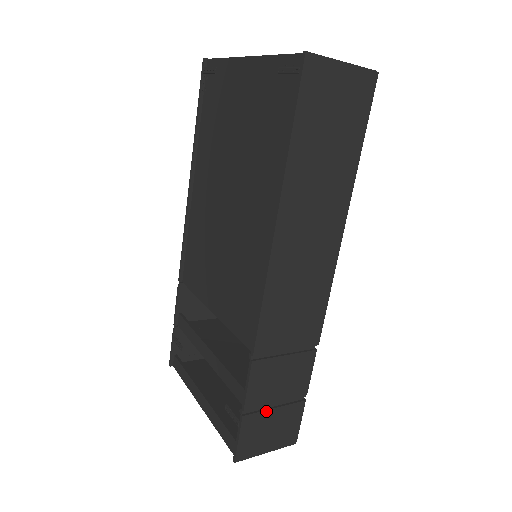
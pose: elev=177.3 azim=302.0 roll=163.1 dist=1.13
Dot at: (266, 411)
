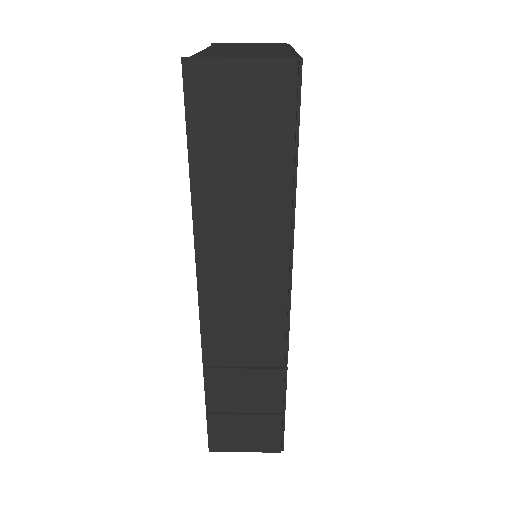
Dot at: (234, 415)
